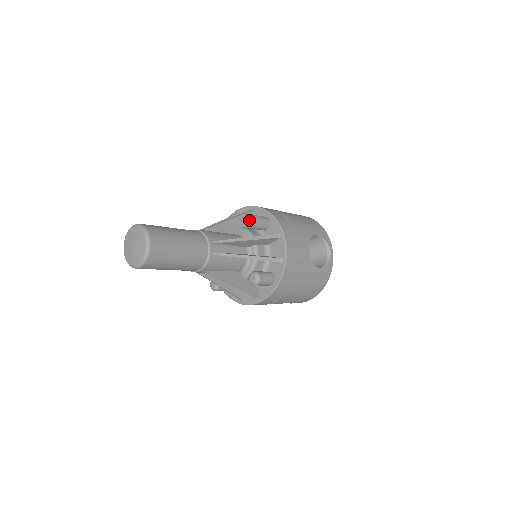
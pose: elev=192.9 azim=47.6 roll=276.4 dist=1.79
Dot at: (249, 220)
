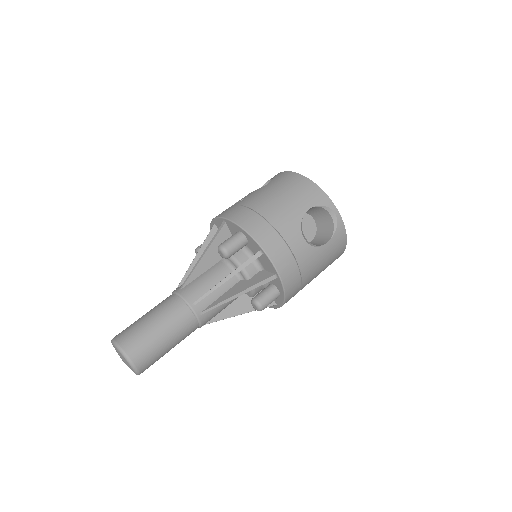
Dot at: (221, 253)
